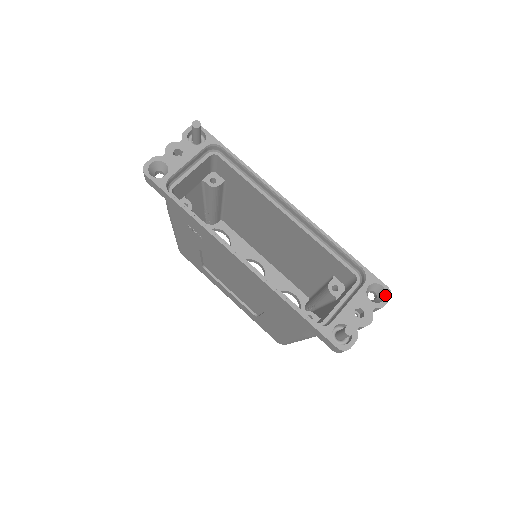
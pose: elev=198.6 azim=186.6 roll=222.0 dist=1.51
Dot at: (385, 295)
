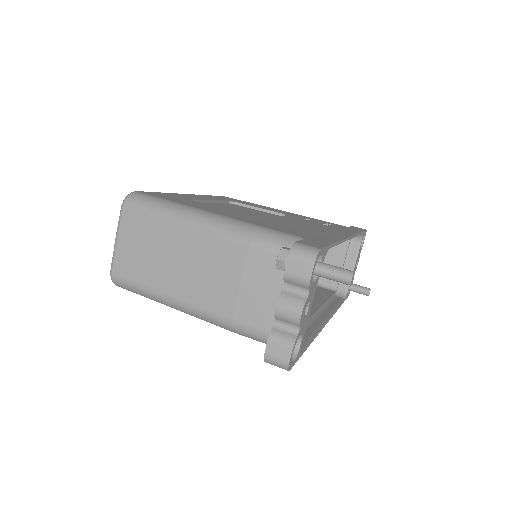
Dot at: occluded
